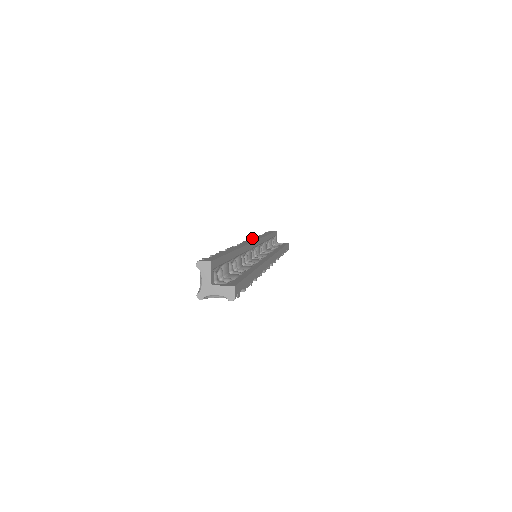
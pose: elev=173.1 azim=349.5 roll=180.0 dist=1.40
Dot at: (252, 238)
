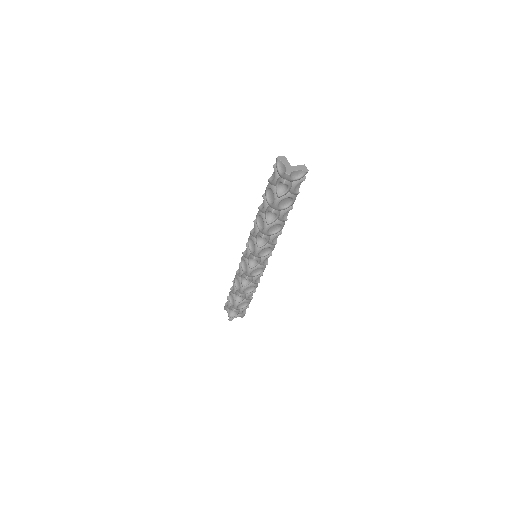
Dot at: occluded
